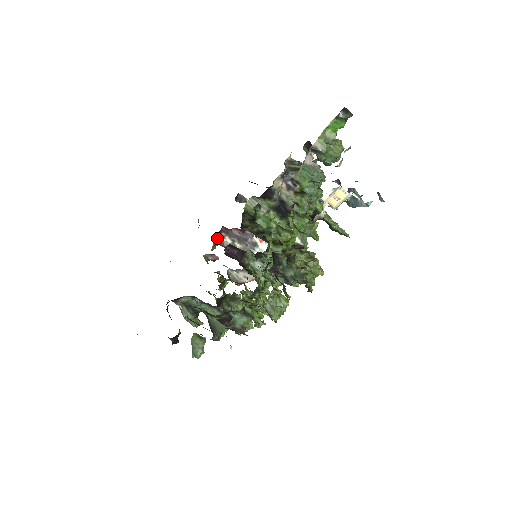
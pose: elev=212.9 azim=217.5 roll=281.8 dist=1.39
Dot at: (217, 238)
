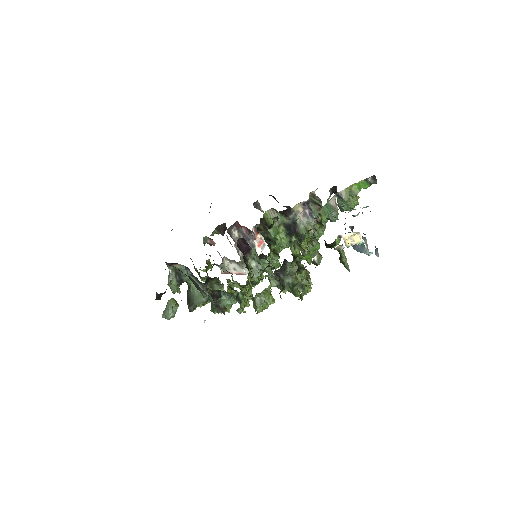
Dot at: (229, 228)
